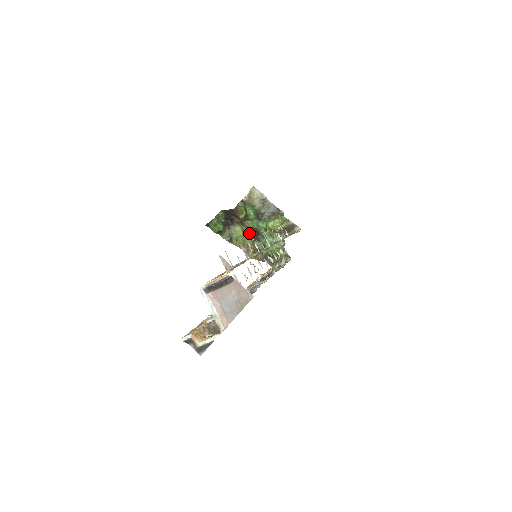
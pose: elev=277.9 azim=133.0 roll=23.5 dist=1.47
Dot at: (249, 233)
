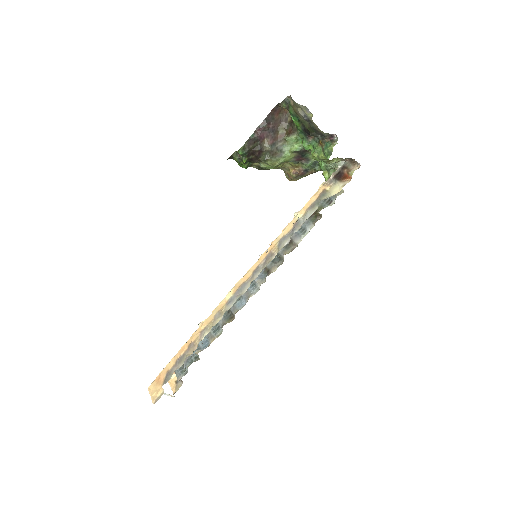
Dot at: (287, 160)
